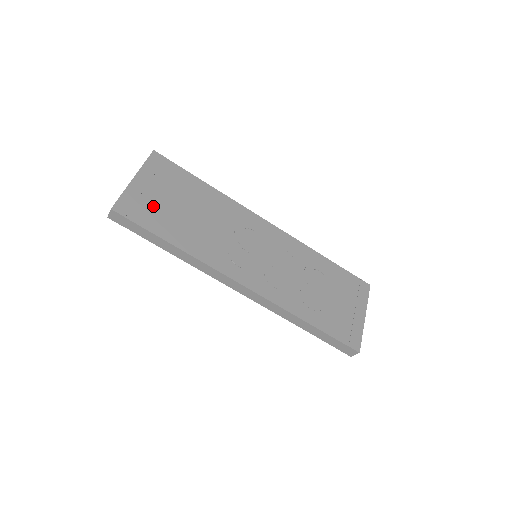
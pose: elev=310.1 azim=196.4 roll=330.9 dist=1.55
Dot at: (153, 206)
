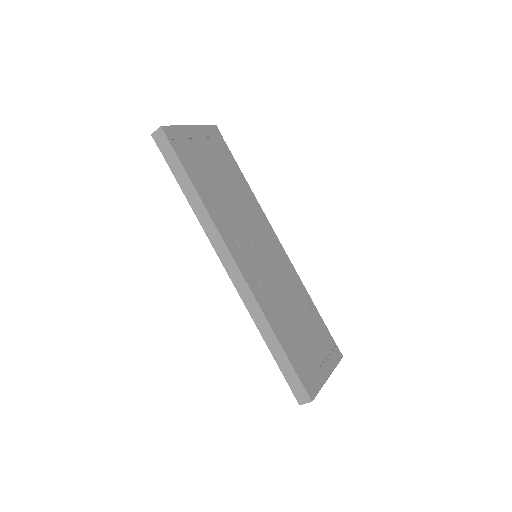
Dot at: (195, 153)
